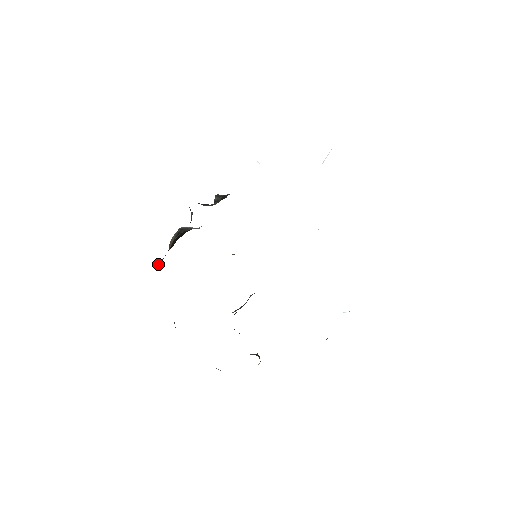
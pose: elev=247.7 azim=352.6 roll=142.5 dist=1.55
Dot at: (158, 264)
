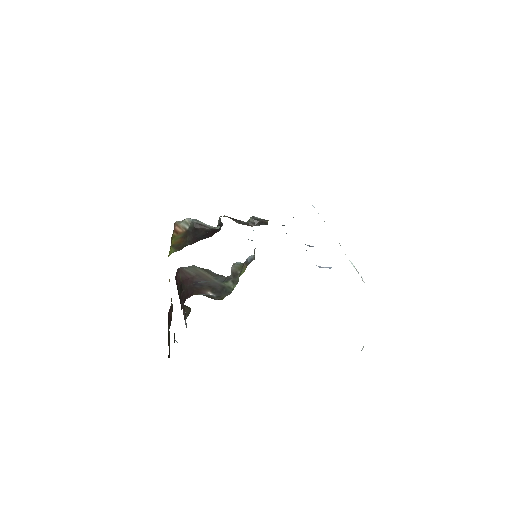
Dot at: (172, 249)
